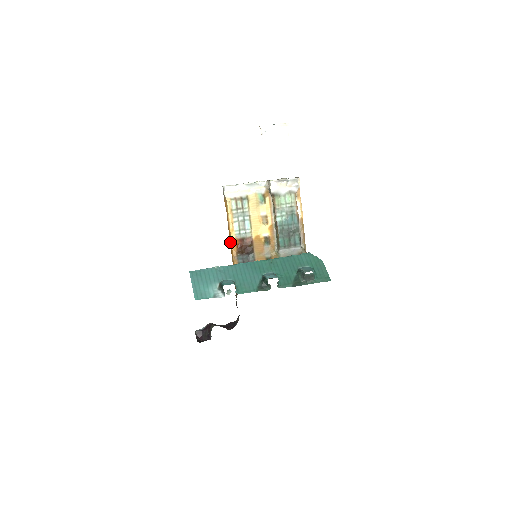
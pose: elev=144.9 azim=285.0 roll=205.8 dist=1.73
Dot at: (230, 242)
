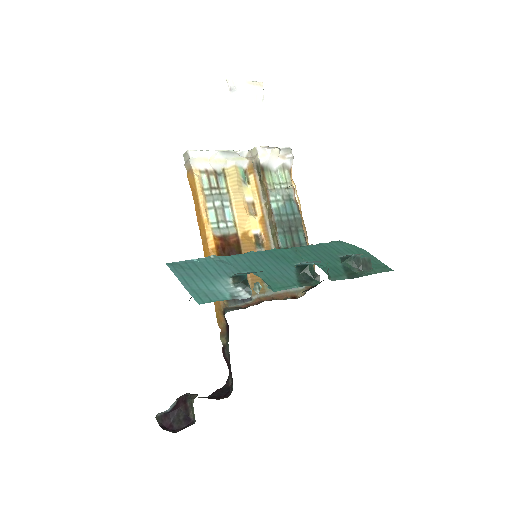
Dot at: (203, 243)
